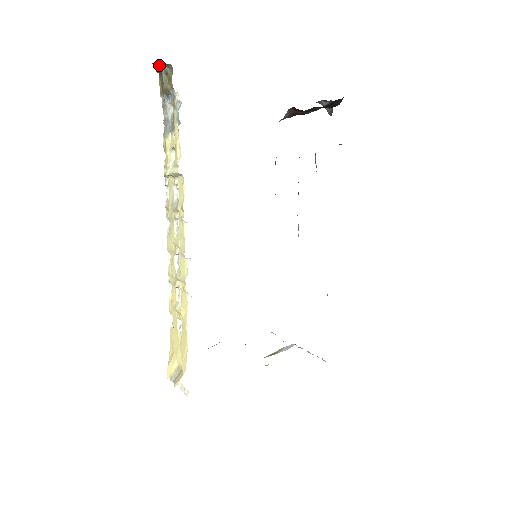
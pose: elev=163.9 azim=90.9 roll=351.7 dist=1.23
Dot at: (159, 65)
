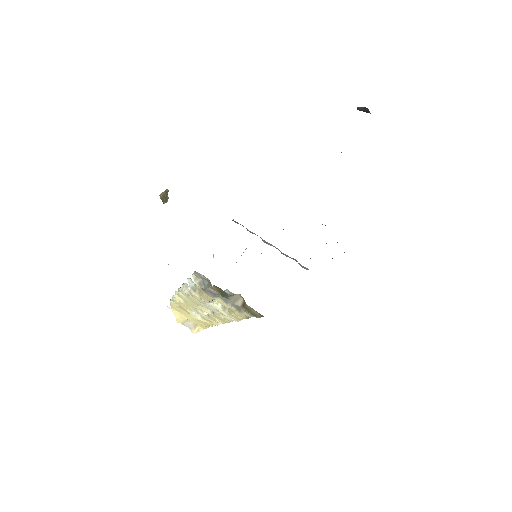
Dot at: occluded
